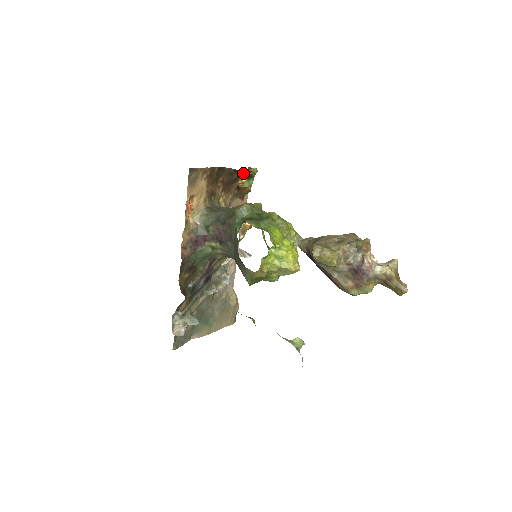
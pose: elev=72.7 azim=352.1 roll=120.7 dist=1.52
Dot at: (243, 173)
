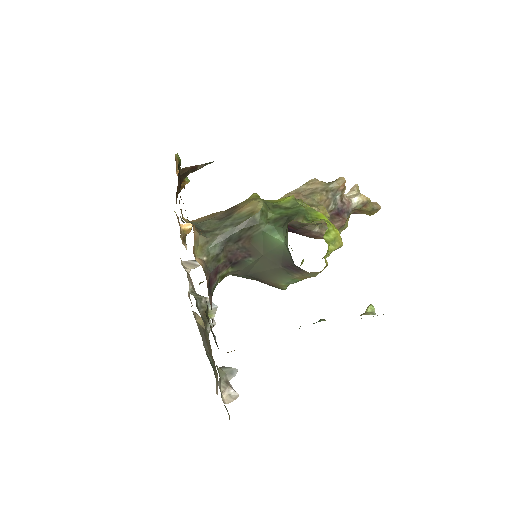
Dot at: (203, 166)
